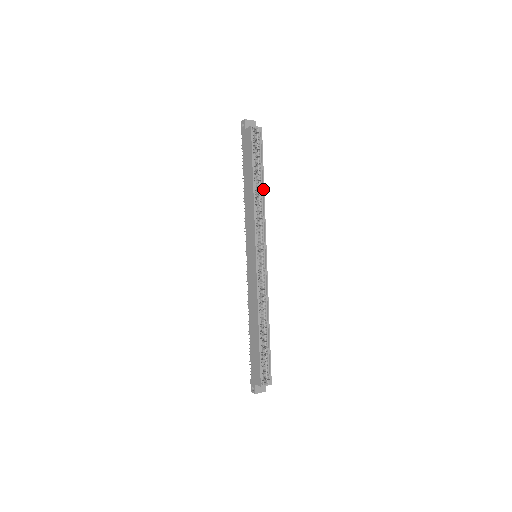
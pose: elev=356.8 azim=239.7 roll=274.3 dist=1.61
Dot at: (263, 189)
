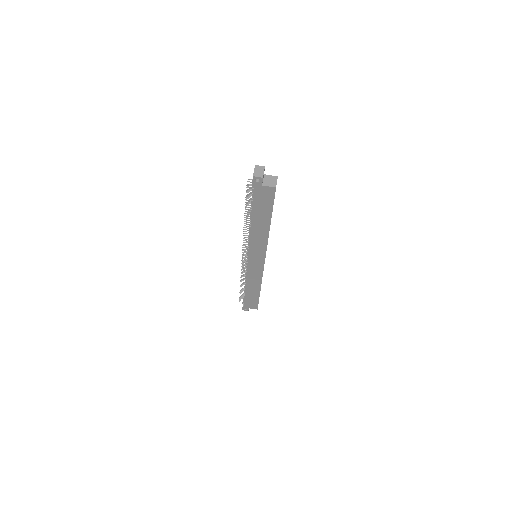
Dot at: occluded
